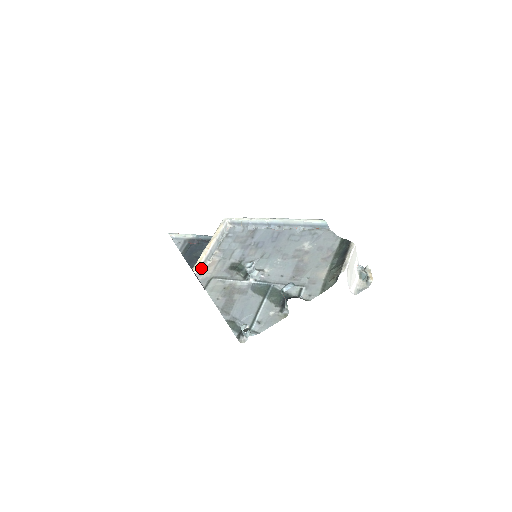
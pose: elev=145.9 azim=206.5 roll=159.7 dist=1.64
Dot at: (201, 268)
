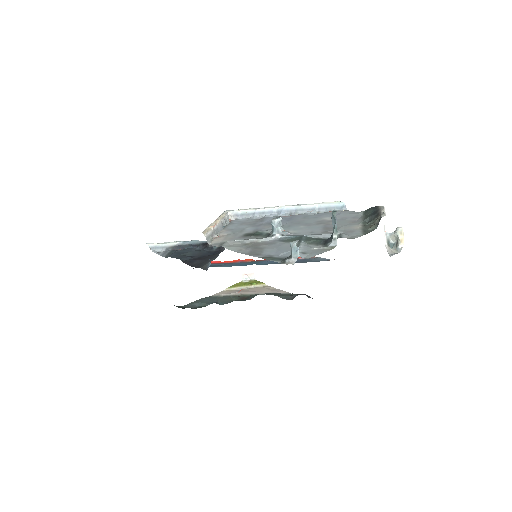
Dot at: (210, 236)
